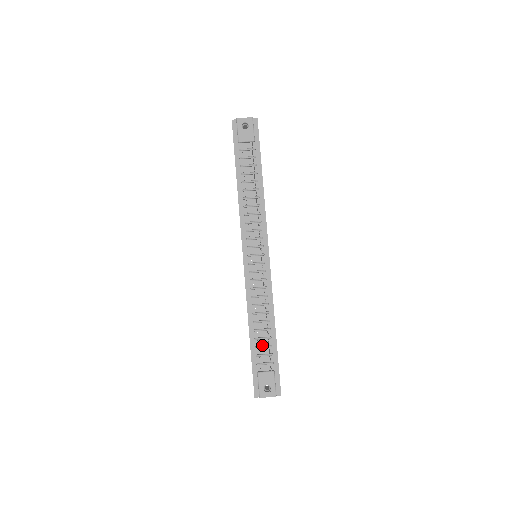
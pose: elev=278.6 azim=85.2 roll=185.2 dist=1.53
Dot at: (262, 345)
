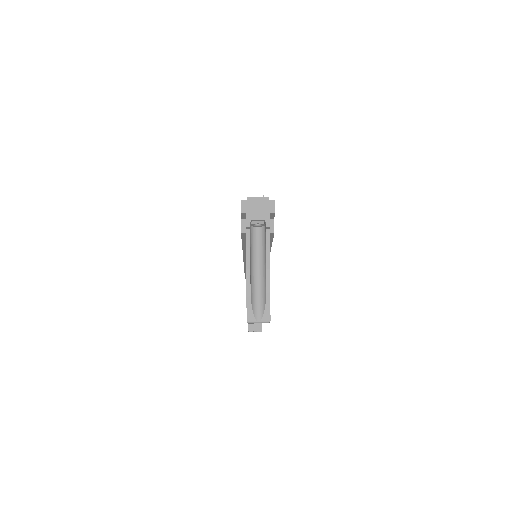
Dot at: occluded
